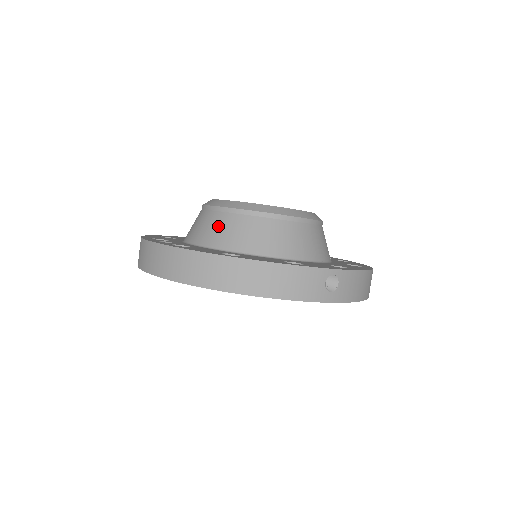
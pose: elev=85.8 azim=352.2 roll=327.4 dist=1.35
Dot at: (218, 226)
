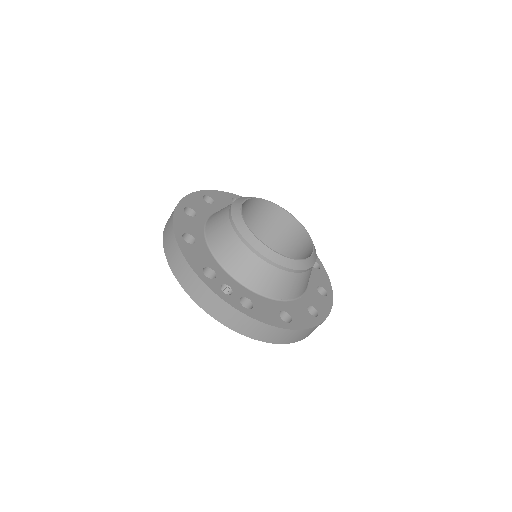
Dot at: (267, 277)
